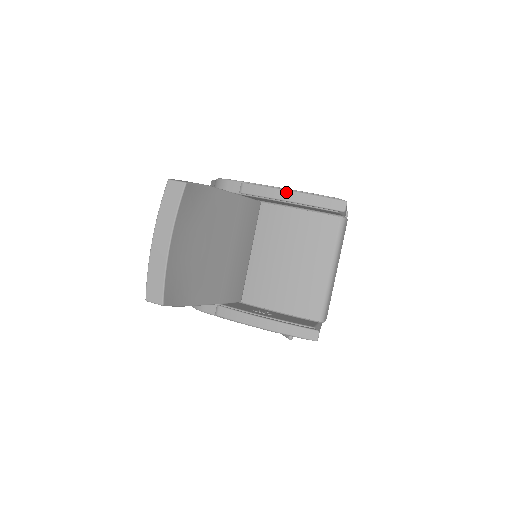
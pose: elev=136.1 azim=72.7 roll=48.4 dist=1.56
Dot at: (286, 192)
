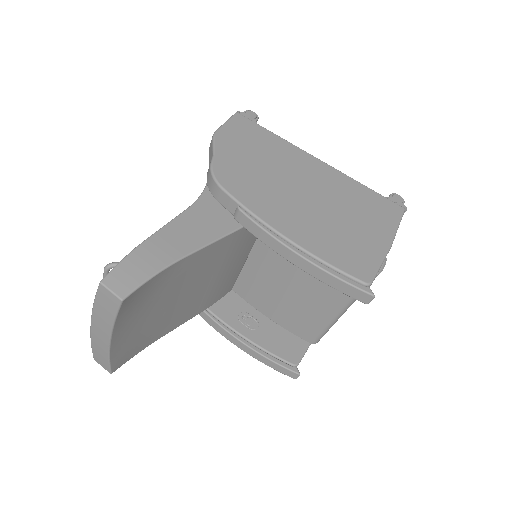
Dot at: (293, 254)
